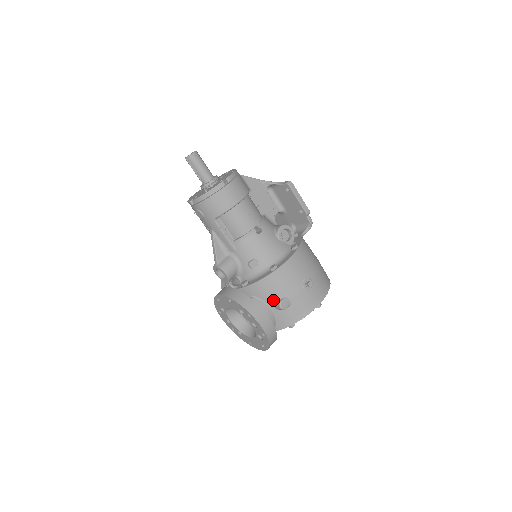
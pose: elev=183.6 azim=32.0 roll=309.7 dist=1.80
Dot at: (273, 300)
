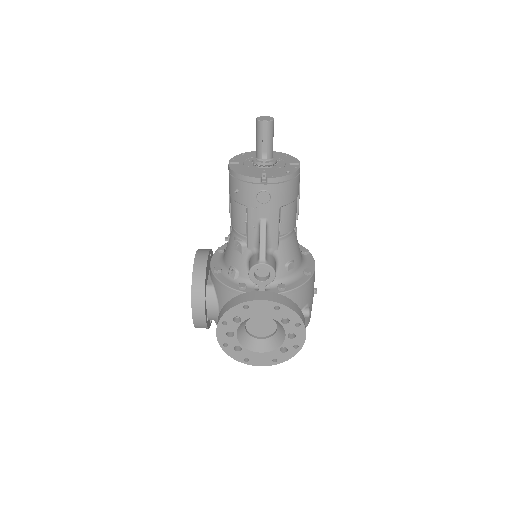
Dot at: (301, 307)
